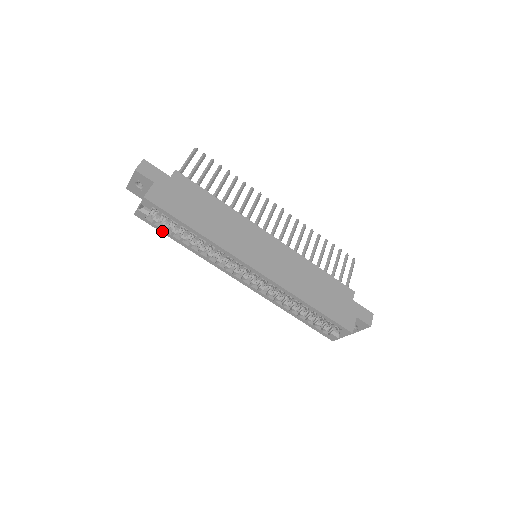
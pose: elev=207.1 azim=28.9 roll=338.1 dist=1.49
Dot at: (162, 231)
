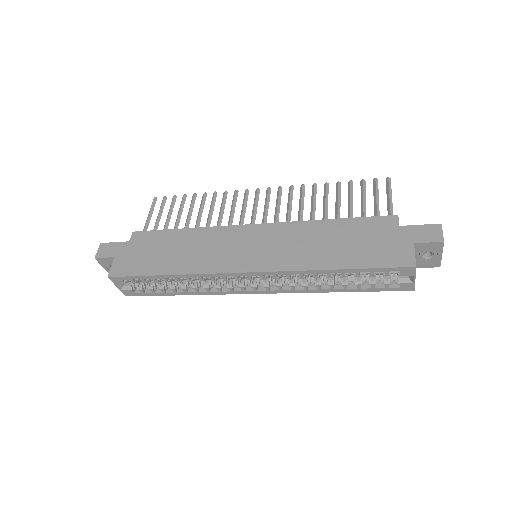
Dot at: (156, 294)
